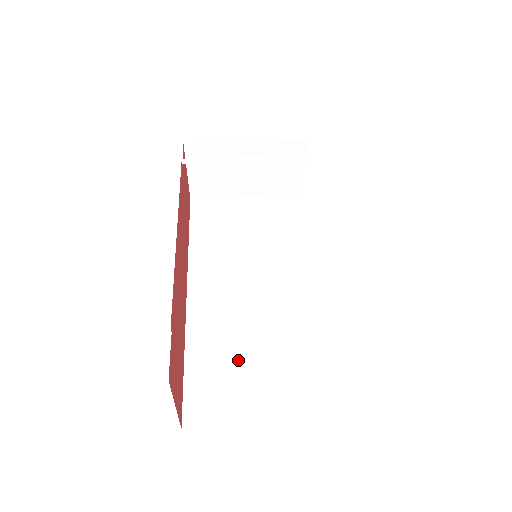
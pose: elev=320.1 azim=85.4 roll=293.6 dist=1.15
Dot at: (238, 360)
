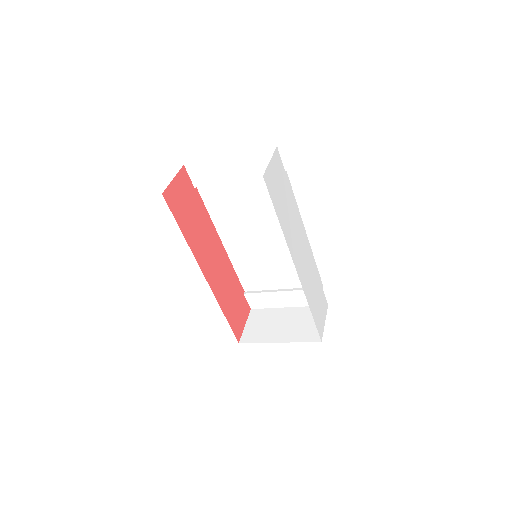
Dot at: occluded
